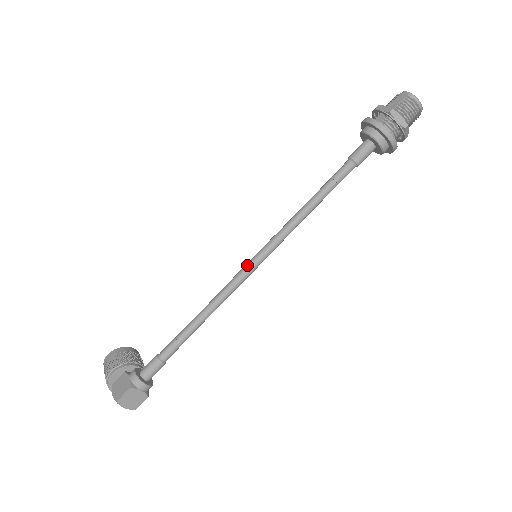
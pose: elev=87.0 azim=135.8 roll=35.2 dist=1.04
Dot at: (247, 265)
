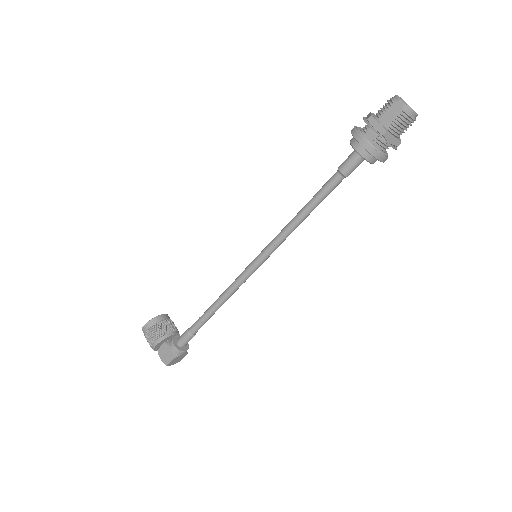
Dot at: (250, 268)
